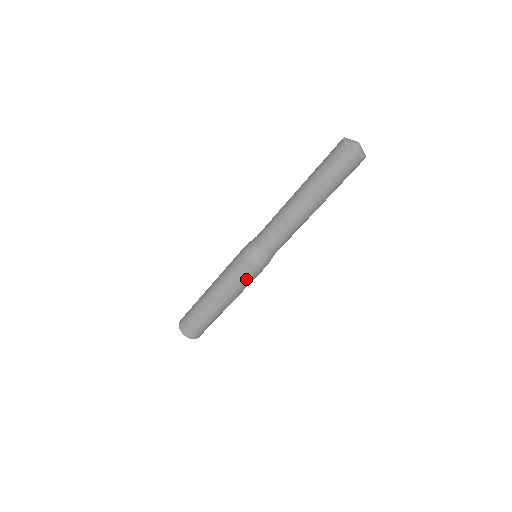
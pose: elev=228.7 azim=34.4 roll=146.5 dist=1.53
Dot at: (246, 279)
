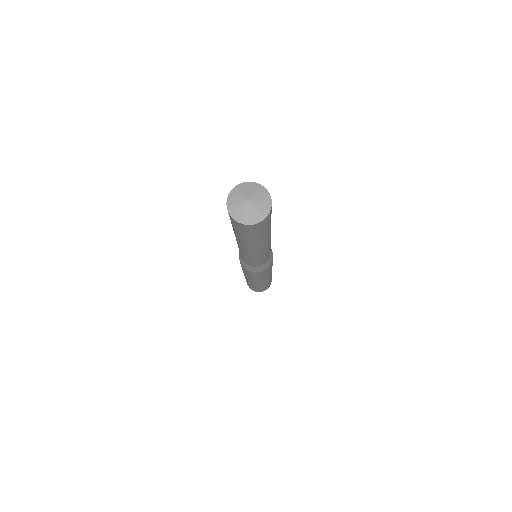
Dot at: (250, 275)
